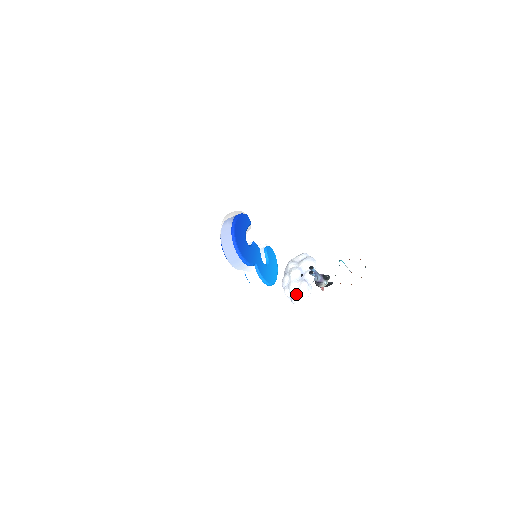
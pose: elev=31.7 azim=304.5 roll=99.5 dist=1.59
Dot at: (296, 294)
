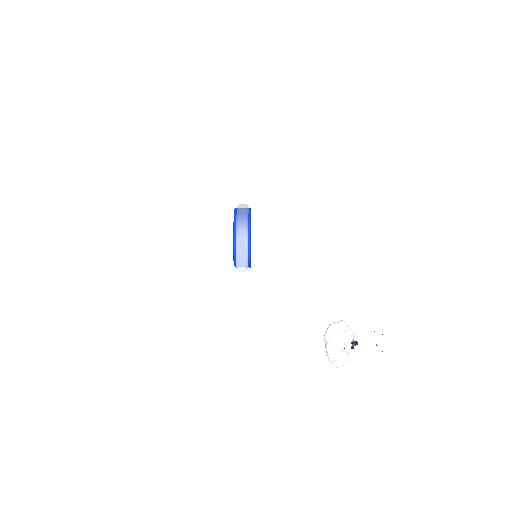
Dot at: (339, 362)
